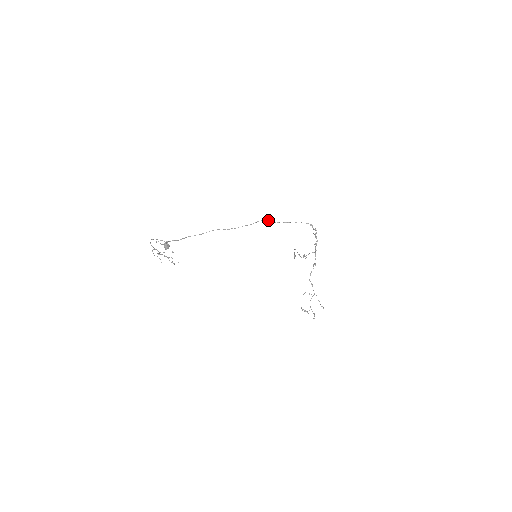
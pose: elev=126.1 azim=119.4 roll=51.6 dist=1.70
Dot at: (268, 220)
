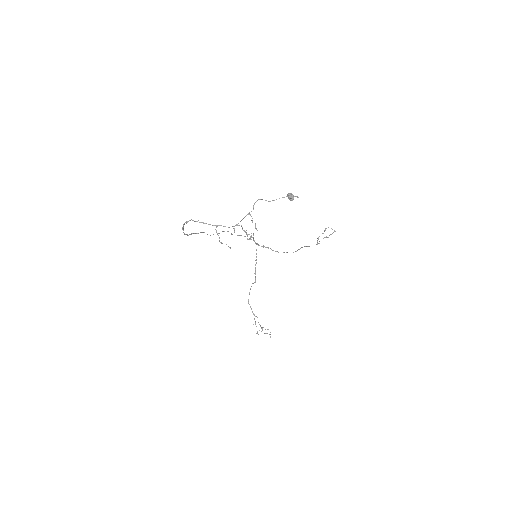
Dot at: (228, 231)
